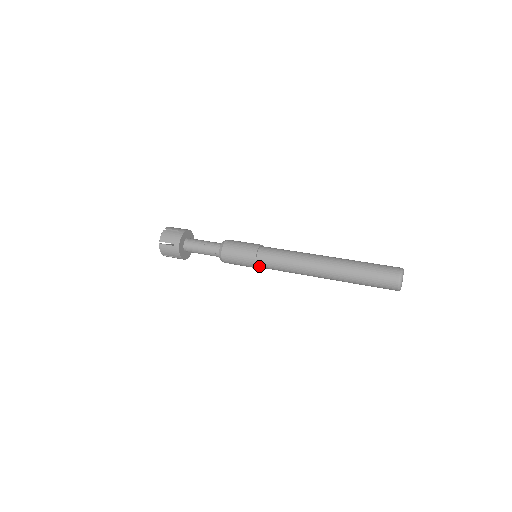
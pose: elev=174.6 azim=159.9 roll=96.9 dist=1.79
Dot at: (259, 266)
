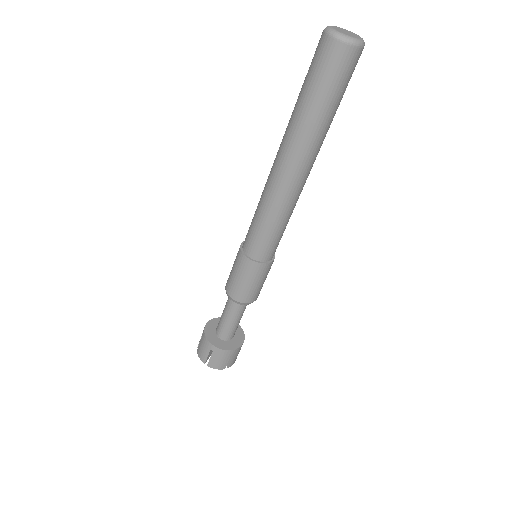
Dot at: (250, 255)
